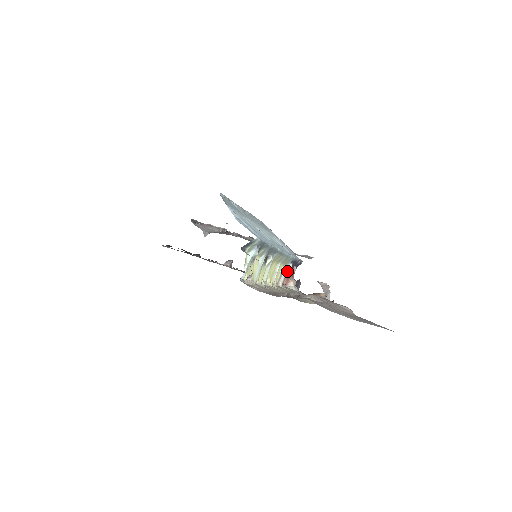
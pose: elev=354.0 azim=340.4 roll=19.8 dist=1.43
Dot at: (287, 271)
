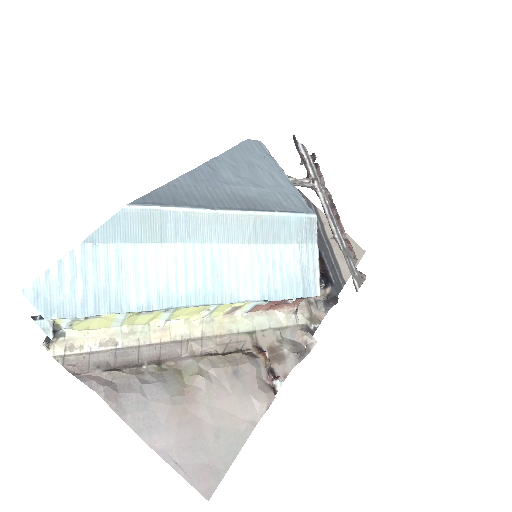
Dot at: (257, 305)
